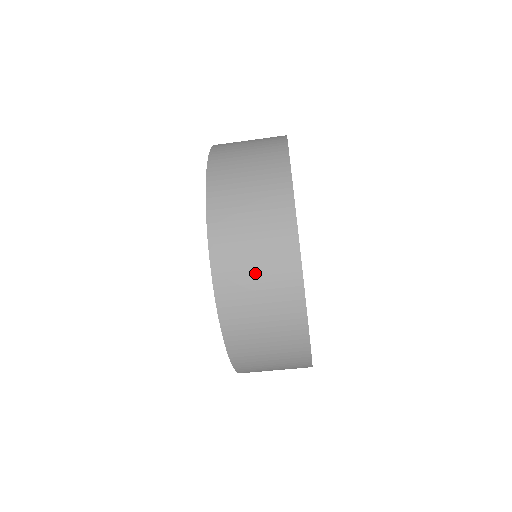
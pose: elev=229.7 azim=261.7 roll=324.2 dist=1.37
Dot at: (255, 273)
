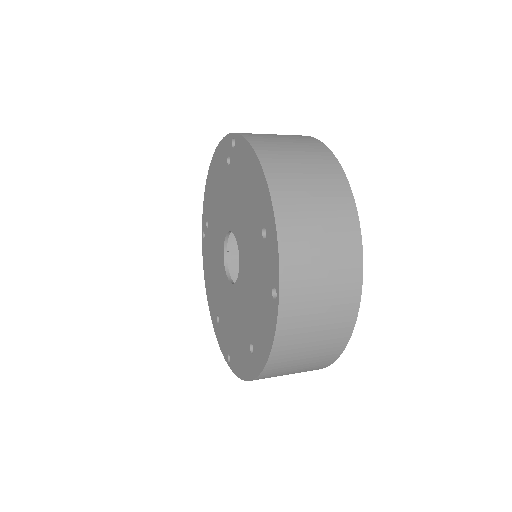
Dot at: occluded
